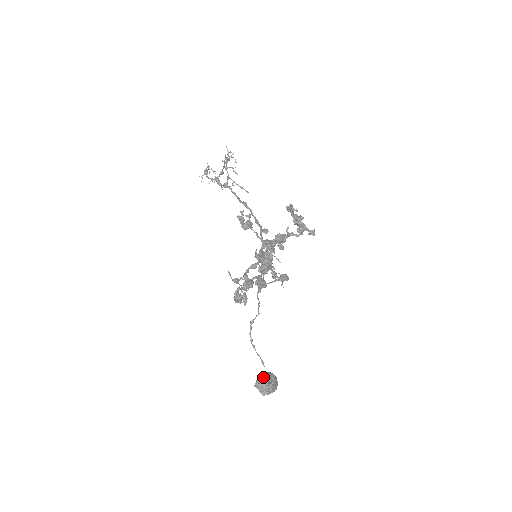
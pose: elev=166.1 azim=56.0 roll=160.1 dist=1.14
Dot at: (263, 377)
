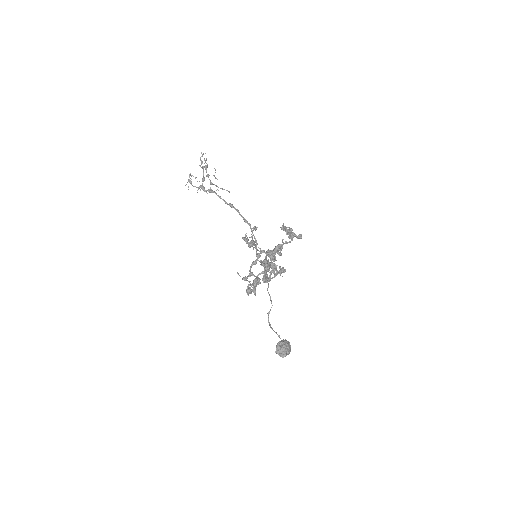
Dot at: (280, 345)
